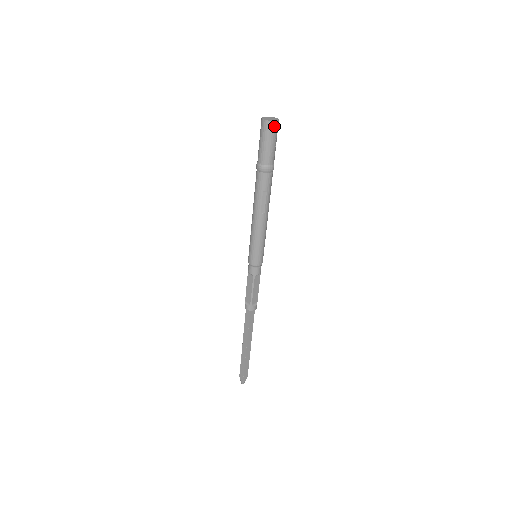
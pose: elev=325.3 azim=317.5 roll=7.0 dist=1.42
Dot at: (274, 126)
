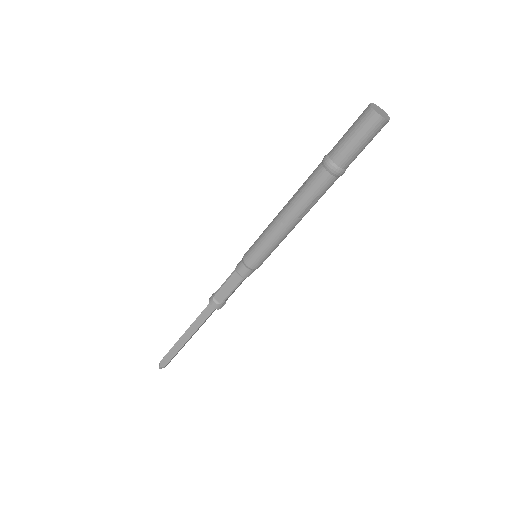
Dot at: (383, 125)
